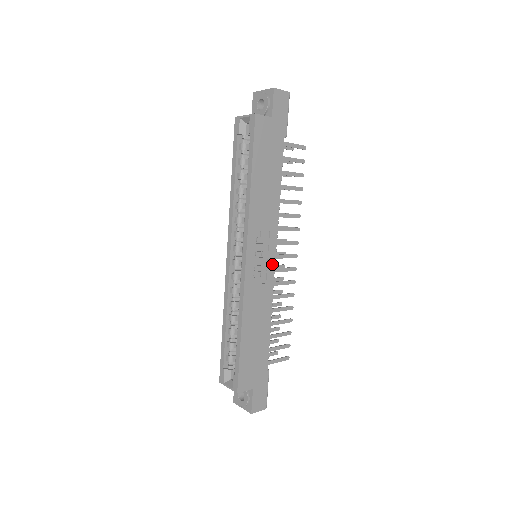
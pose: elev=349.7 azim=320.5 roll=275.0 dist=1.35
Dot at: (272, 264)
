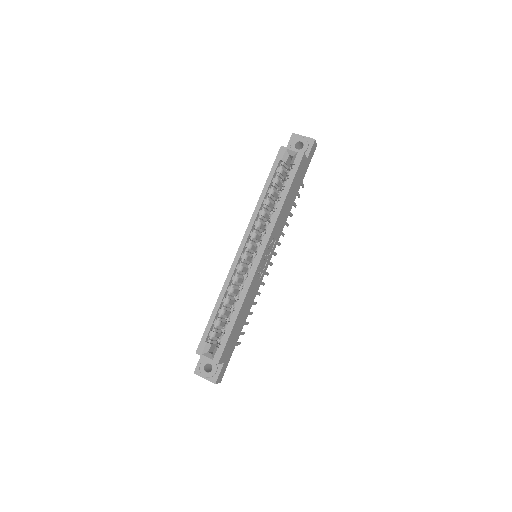
Dot at: (267, 266)
